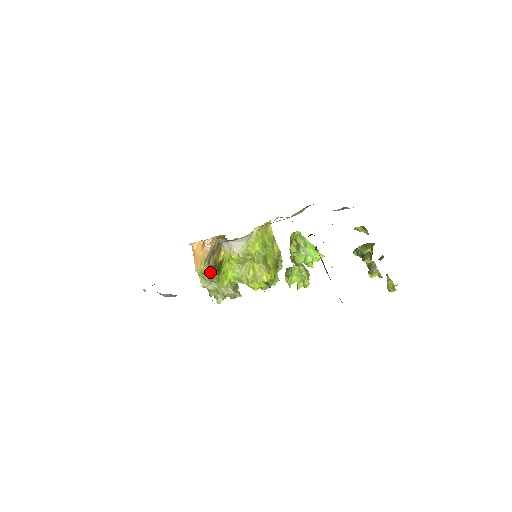
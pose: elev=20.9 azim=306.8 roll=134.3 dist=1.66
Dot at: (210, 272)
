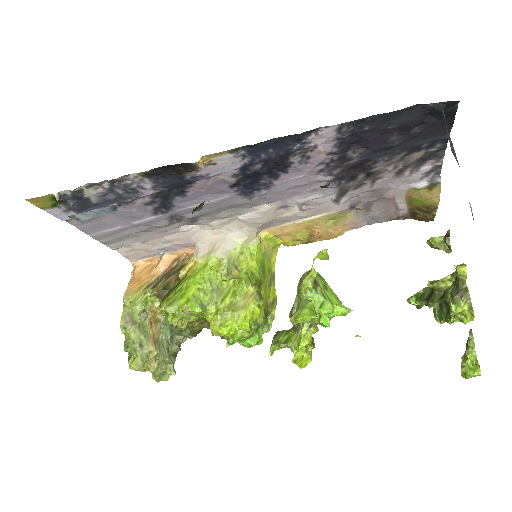
Dot at: (149, 302)
